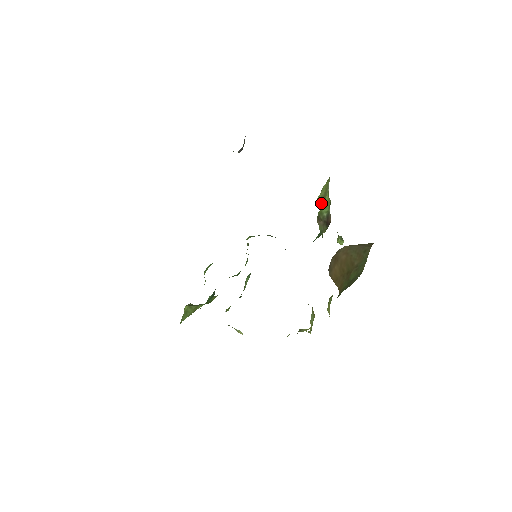
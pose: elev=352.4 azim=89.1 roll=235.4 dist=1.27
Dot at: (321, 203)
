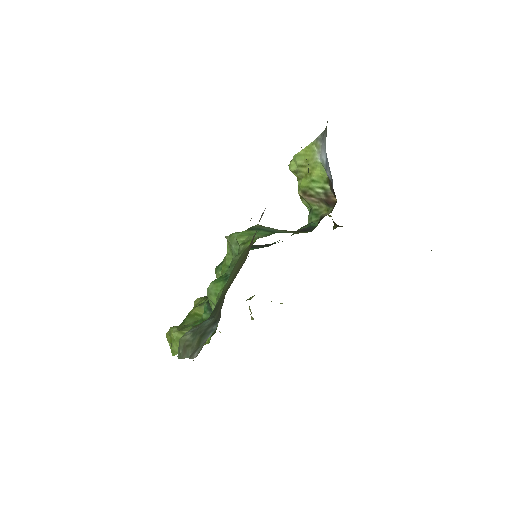
Dot at: (302, 174)
